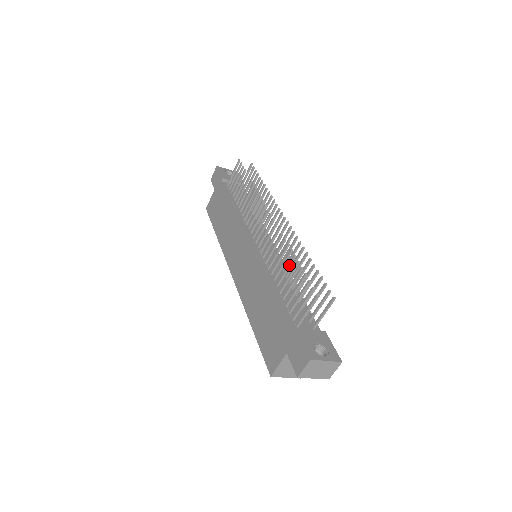
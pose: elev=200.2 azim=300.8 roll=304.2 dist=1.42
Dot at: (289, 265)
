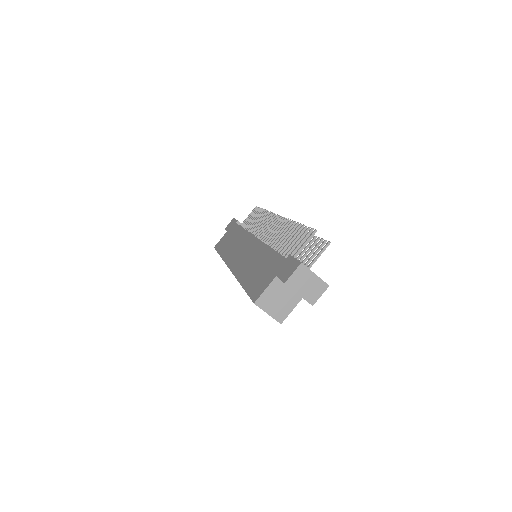
Dot at: (291, 231)
